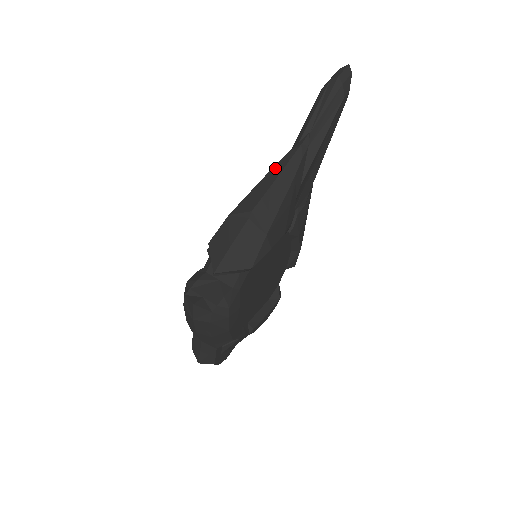
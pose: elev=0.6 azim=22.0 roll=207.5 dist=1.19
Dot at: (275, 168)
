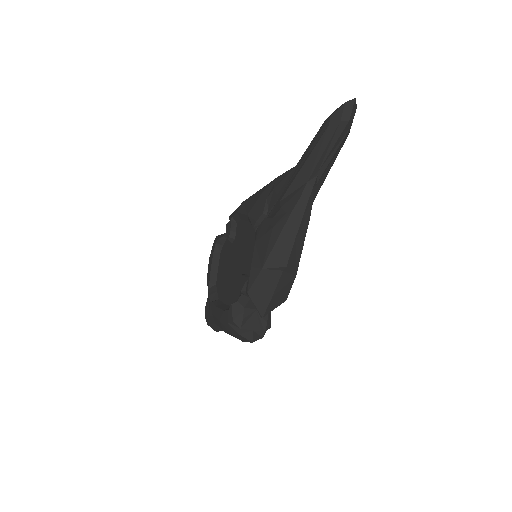
Dot at: (293, 216)
